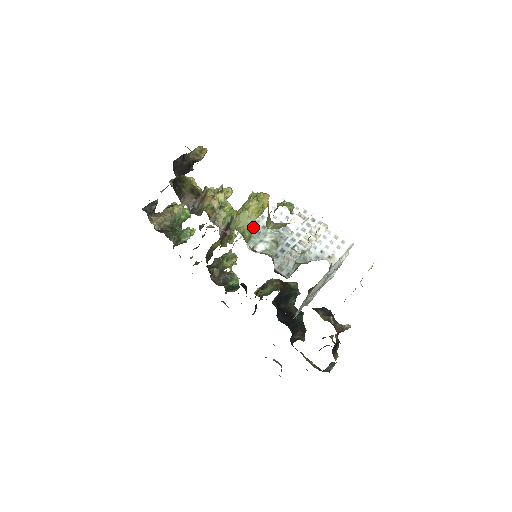
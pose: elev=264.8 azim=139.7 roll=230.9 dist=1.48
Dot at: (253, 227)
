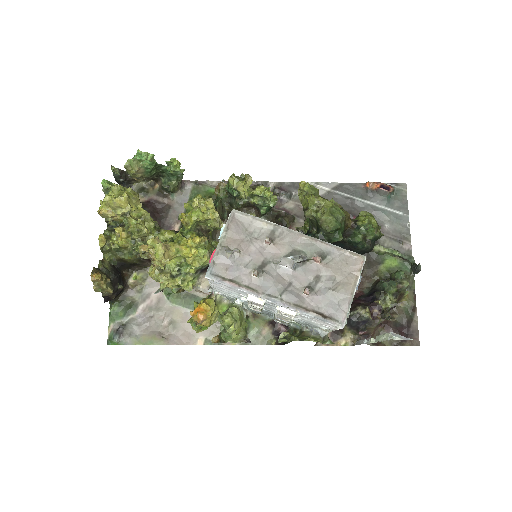
Dot at: (223, 300)
